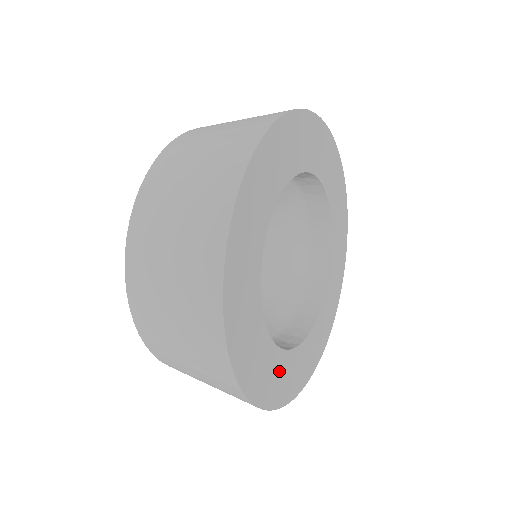
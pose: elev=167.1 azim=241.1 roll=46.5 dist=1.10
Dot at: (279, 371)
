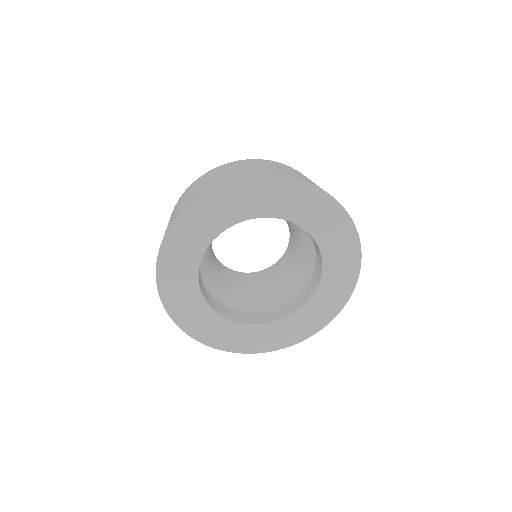
Dot at: (297, 323)
